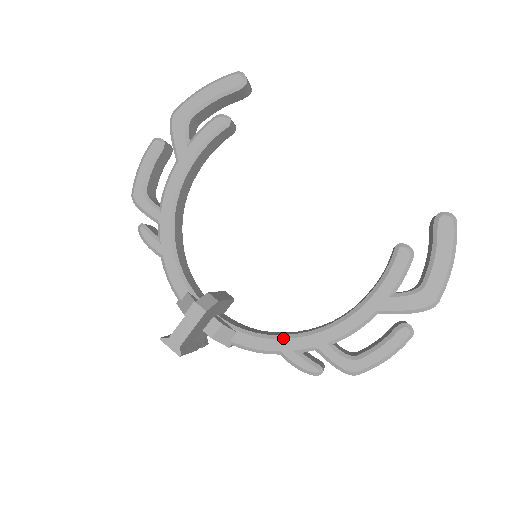
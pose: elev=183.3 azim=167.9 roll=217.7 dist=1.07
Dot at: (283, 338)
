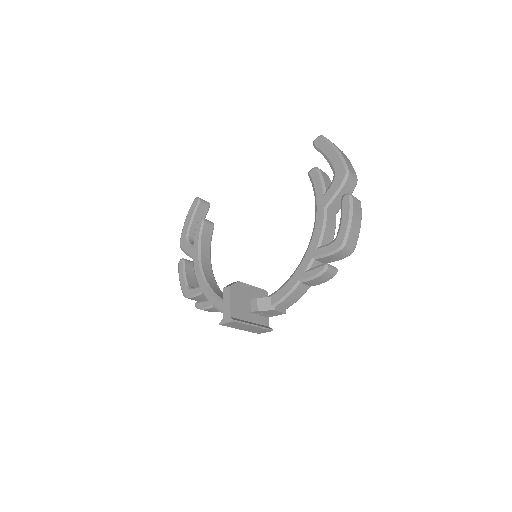
Dot at: (294, 272)
